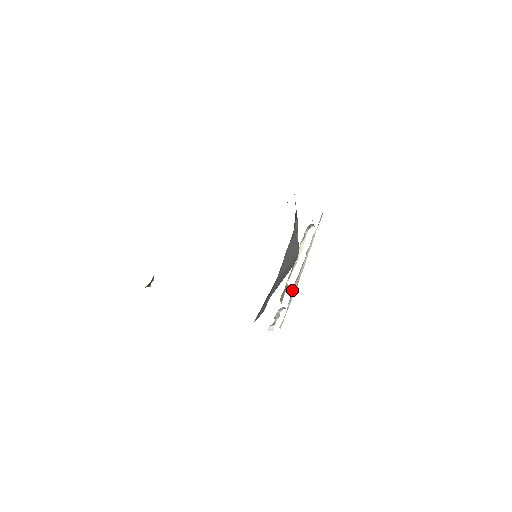
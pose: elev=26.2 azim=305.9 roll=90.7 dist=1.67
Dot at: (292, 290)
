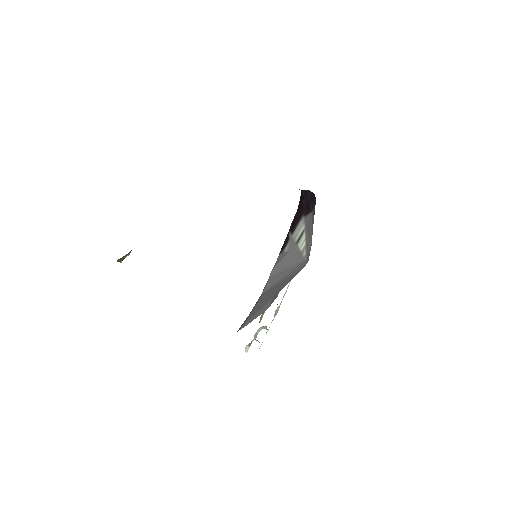
Dot at: (276, 310)
